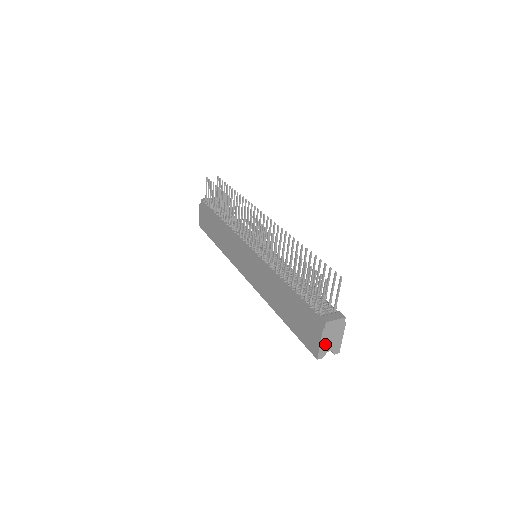
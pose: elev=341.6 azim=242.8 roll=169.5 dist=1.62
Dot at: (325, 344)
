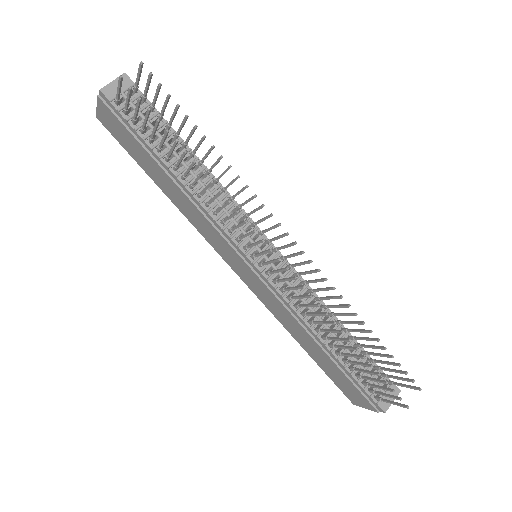
Dot at: occluded
